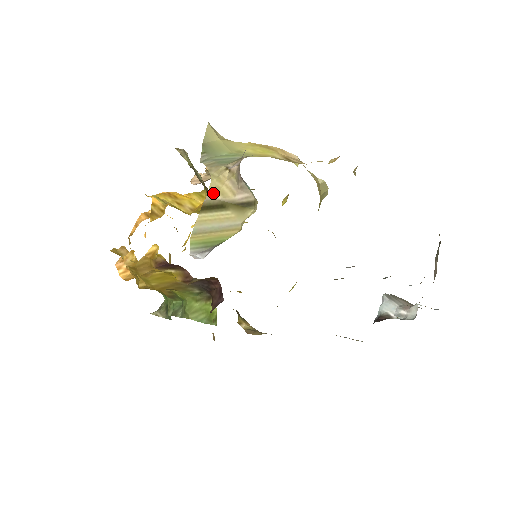
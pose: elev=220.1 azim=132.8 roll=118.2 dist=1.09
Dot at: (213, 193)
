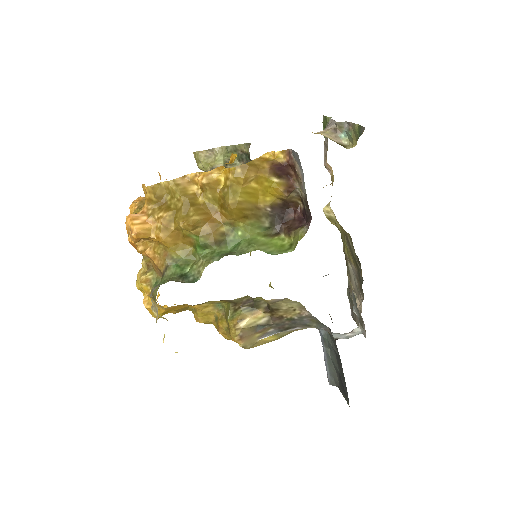
Dot at: occluded
